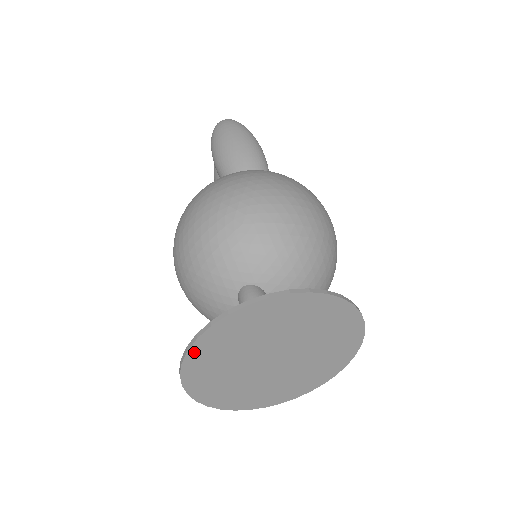
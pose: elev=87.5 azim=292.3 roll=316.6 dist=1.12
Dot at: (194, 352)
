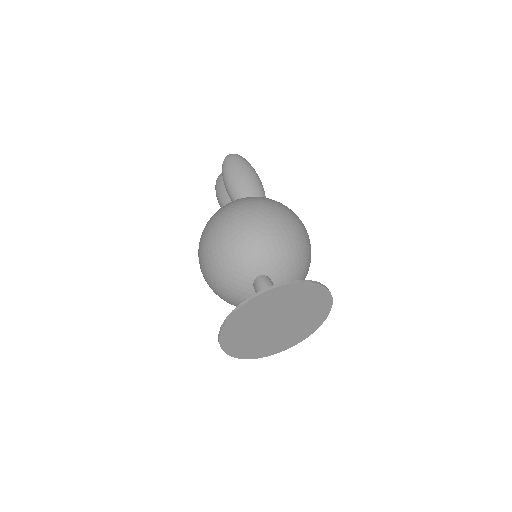
Dot at: (236, 314)
